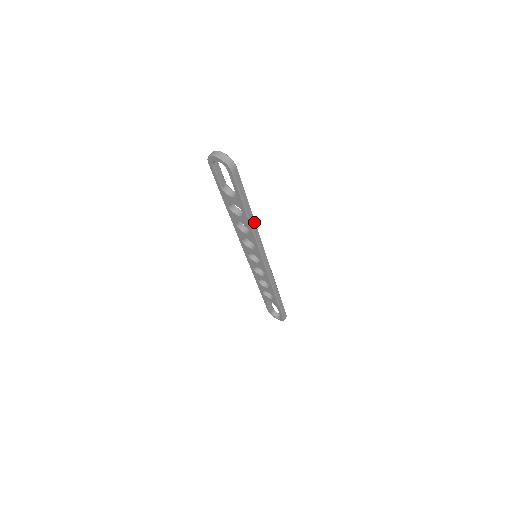
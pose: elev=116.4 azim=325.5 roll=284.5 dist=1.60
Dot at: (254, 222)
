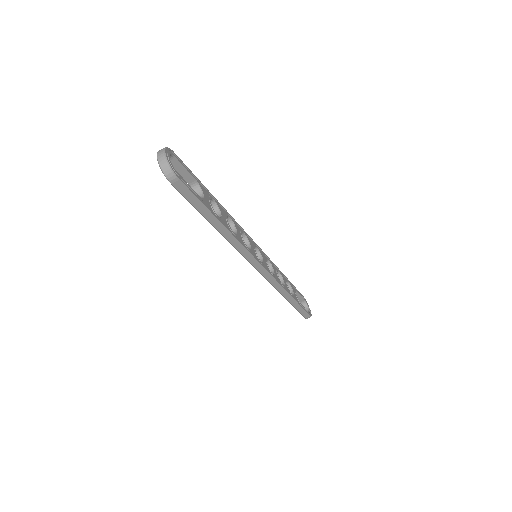
Dot at: (228, 232)
